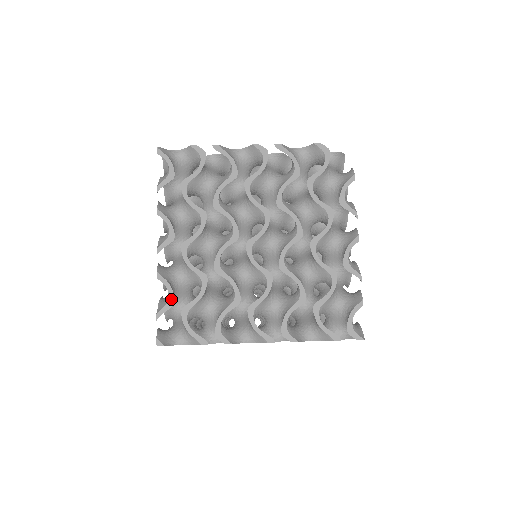
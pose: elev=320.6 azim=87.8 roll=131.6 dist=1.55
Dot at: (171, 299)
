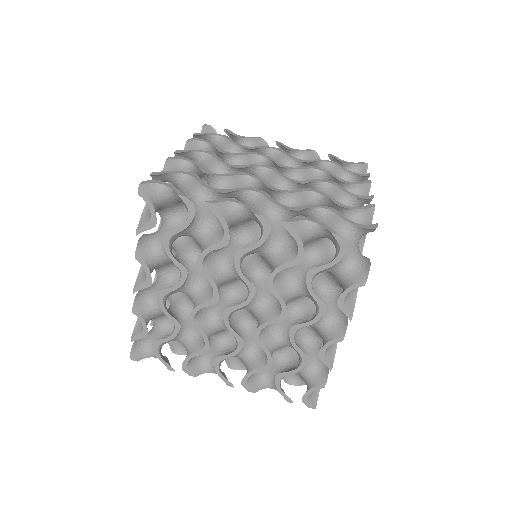
Dot at: (145, 332)
